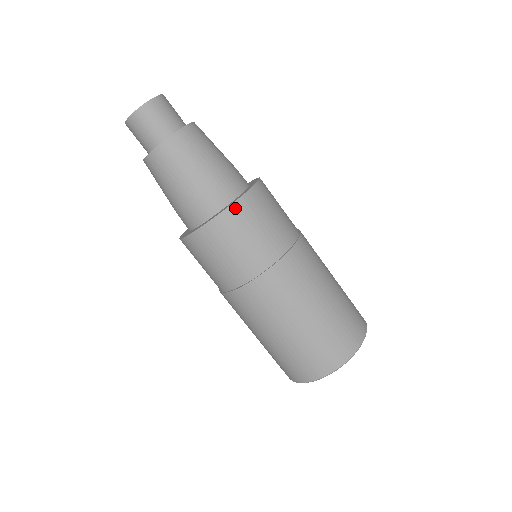
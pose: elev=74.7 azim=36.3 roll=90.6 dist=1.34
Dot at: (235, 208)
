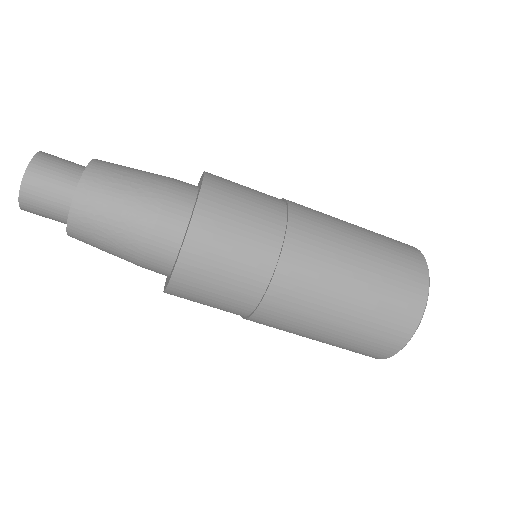
Dot at: (182, 266)
